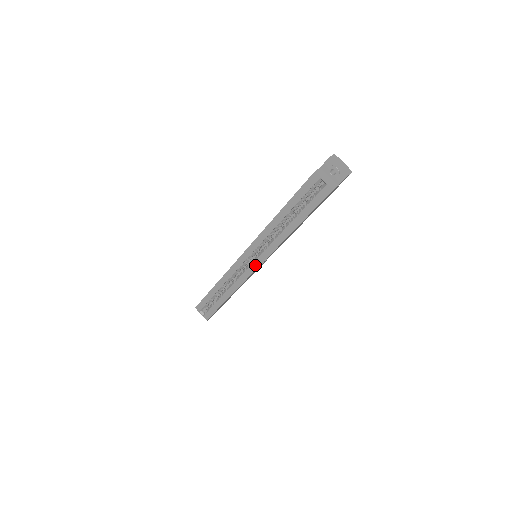
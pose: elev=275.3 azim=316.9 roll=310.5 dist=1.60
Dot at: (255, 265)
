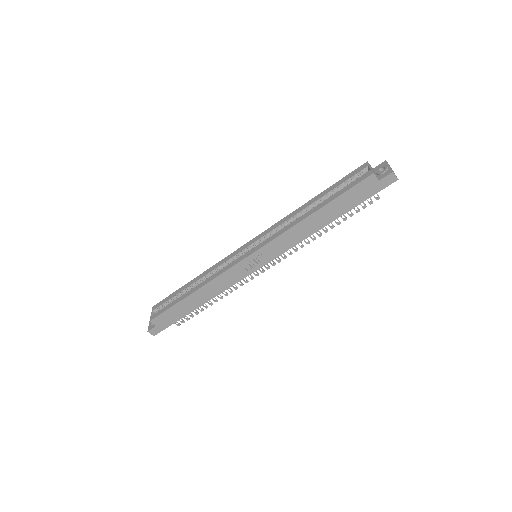
Dot at: (250, 252)
